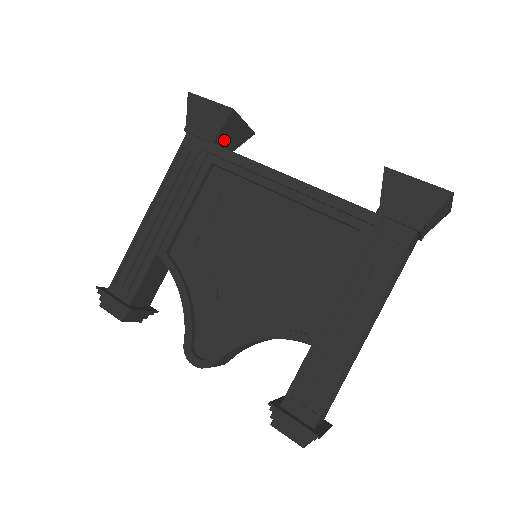
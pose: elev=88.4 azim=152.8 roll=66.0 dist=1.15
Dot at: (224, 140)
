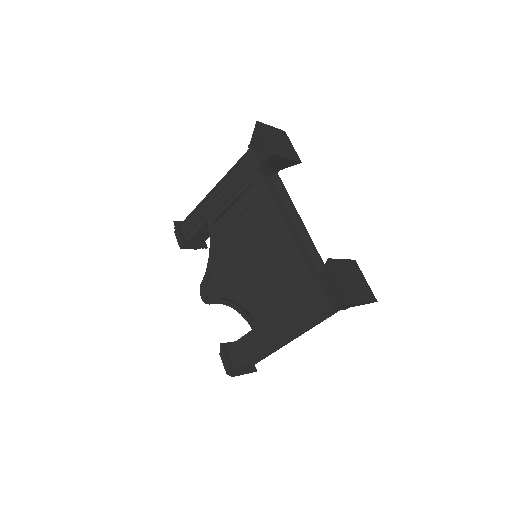
Dot at: (270, 166)
